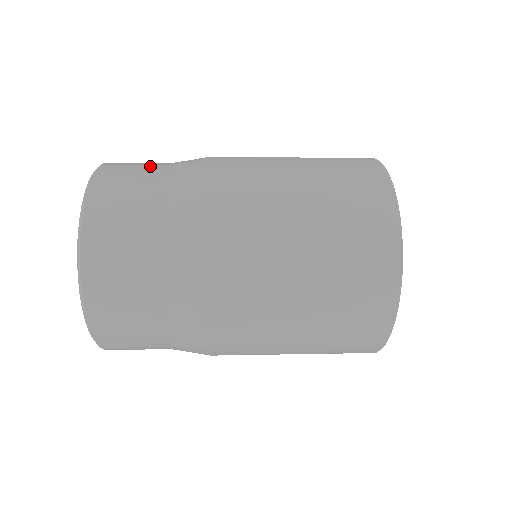
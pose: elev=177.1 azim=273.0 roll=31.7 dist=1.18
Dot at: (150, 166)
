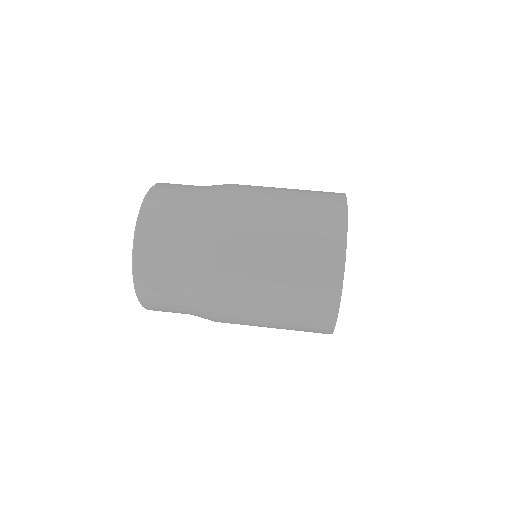
Dot at: (184, 191)
